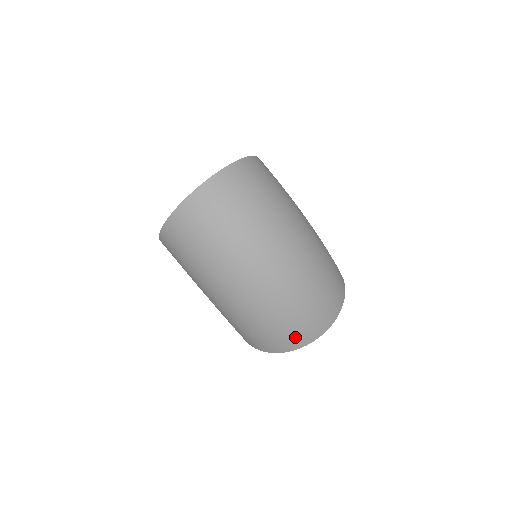
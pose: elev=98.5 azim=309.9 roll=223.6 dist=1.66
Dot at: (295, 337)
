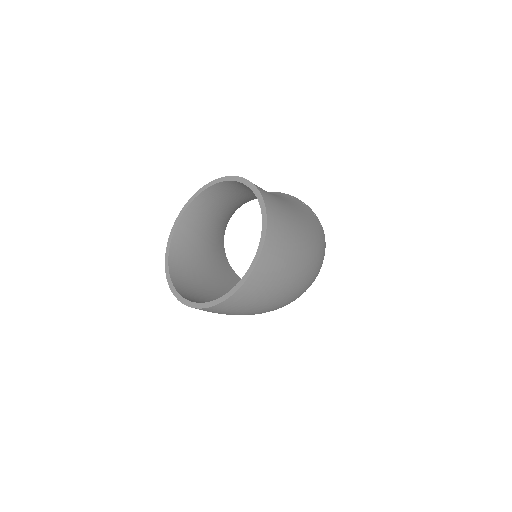
Dot at: occluded
